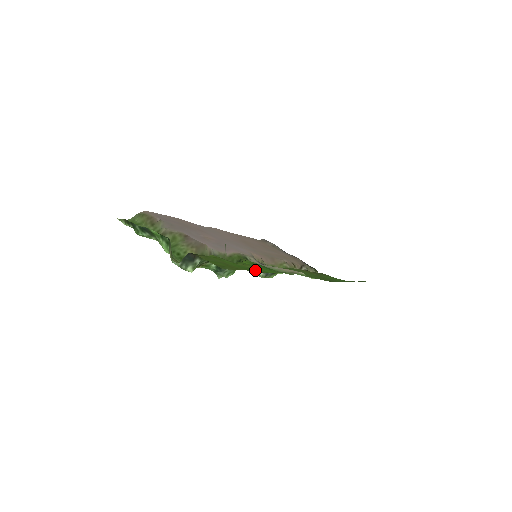
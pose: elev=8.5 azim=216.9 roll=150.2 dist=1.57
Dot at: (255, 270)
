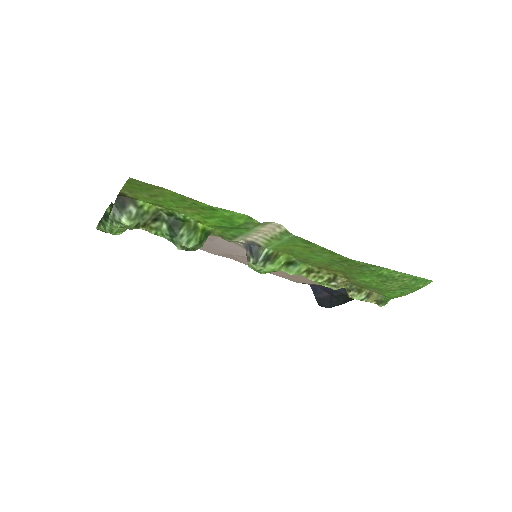
Dot at: (195, 204)
